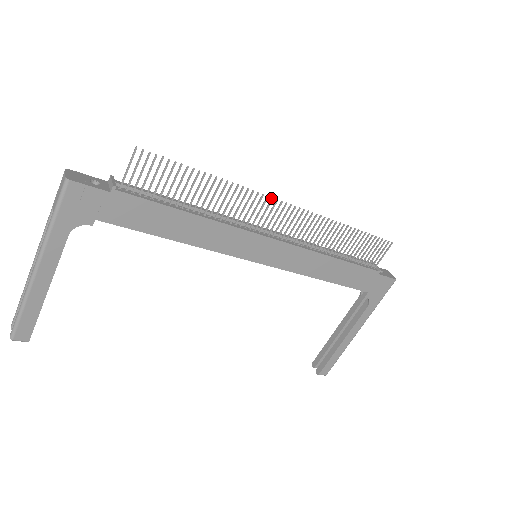
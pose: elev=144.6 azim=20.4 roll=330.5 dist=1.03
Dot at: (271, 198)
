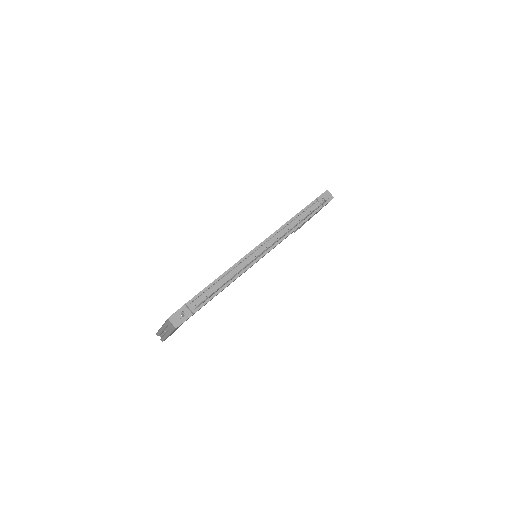
Dot at: (261, 253)
